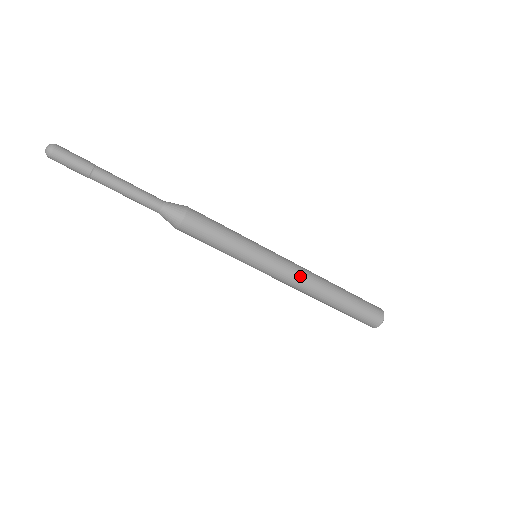
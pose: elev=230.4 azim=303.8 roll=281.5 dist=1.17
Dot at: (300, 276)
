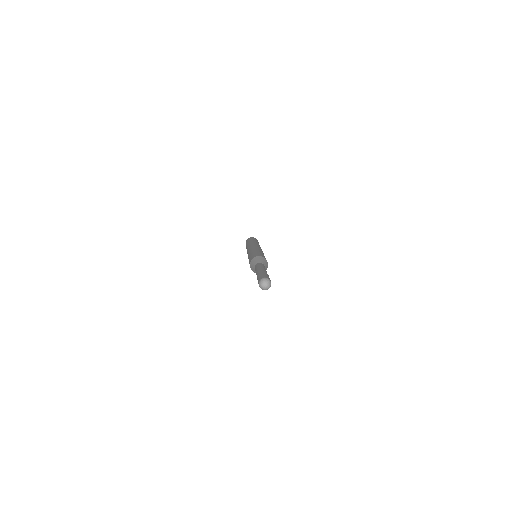
Dot at: occluded
